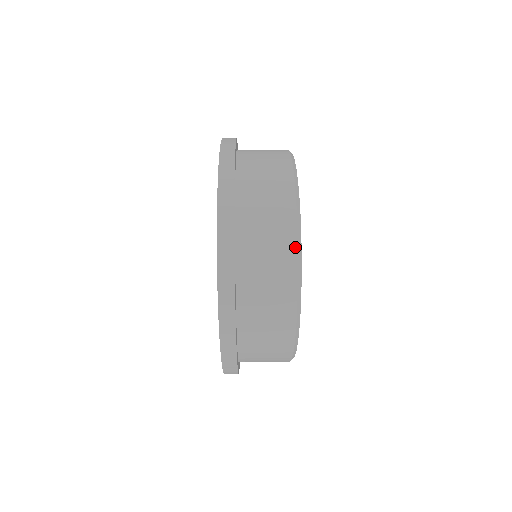
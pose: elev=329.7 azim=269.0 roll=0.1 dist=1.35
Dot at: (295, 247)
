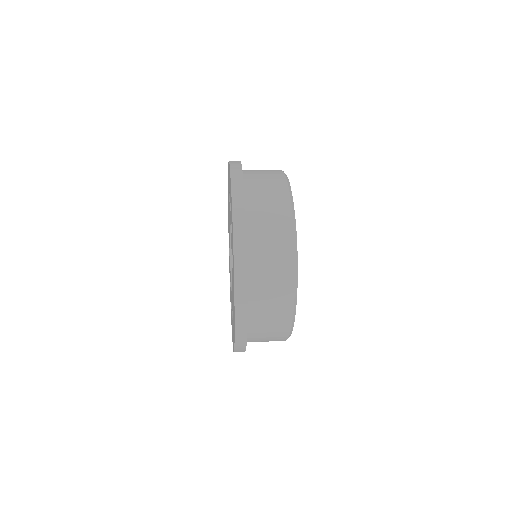
Dot at: (287, 188)
